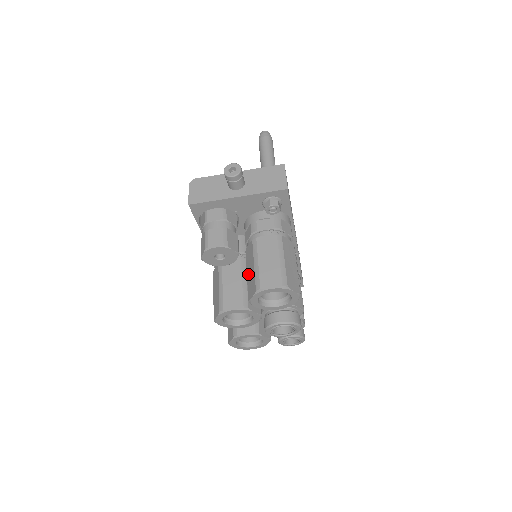
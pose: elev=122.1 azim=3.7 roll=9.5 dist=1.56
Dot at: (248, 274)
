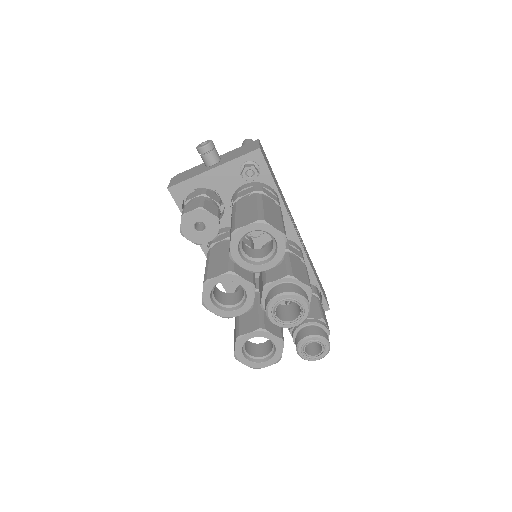
Dot at: occluded
